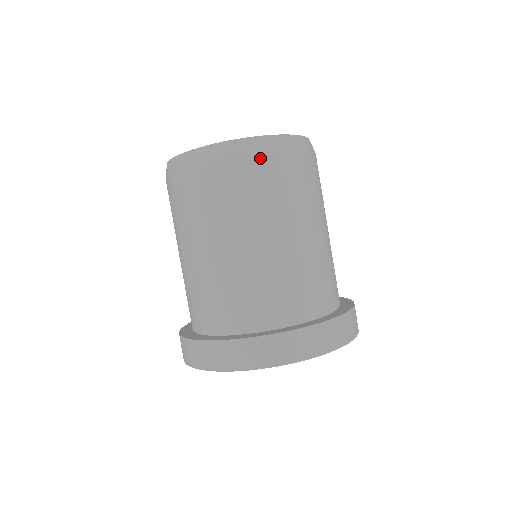
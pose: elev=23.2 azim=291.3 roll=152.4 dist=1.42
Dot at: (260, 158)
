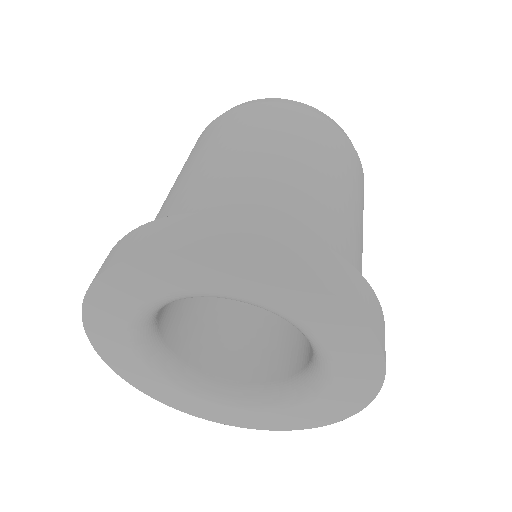
Dot at: (253, 106)
